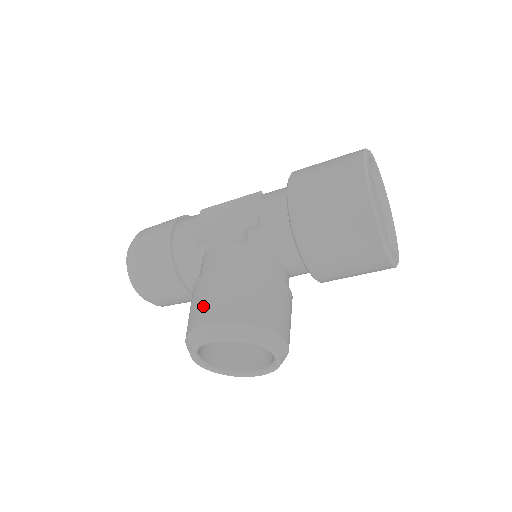
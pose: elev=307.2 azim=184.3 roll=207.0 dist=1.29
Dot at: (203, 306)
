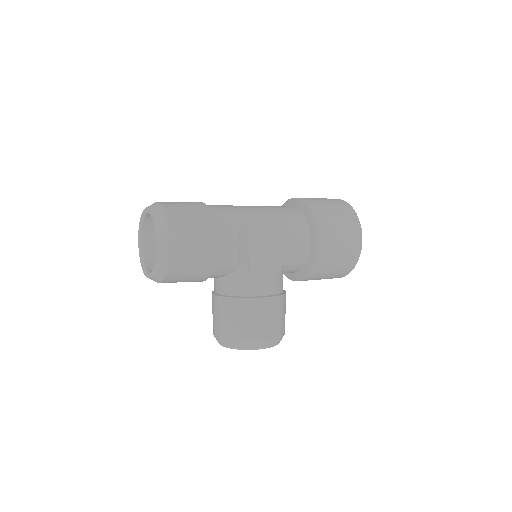
Dot at: (260, 327)
